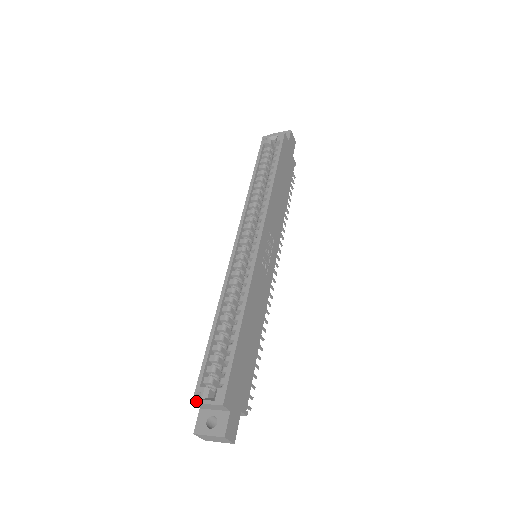
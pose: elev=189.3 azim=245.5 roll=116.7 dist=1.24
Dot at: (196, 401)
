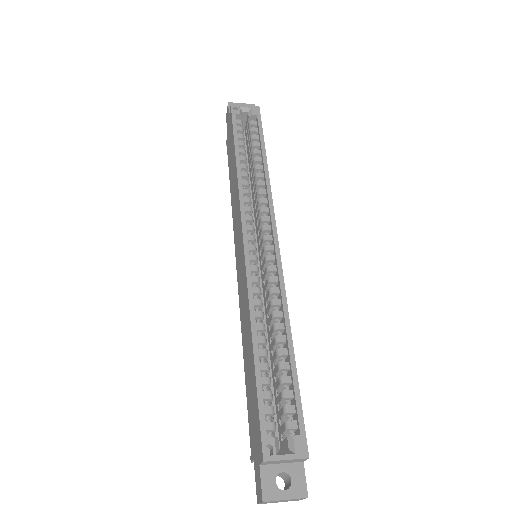
Dot at: (269, 458)
